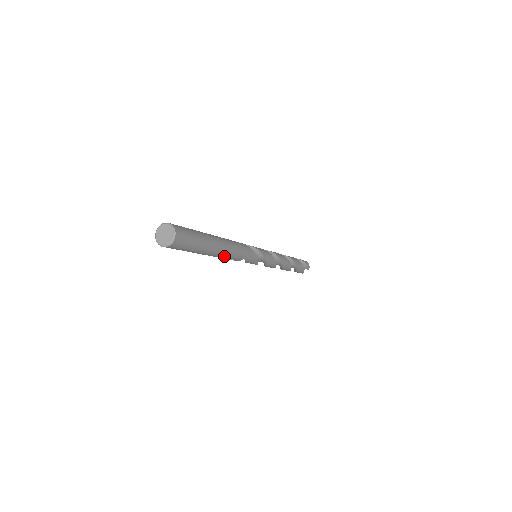
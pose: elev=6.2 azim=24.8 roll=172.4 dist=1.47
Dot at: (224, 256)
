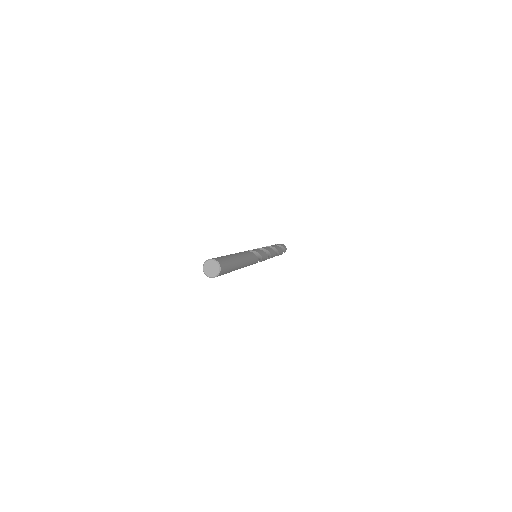
Dot at: occluded
